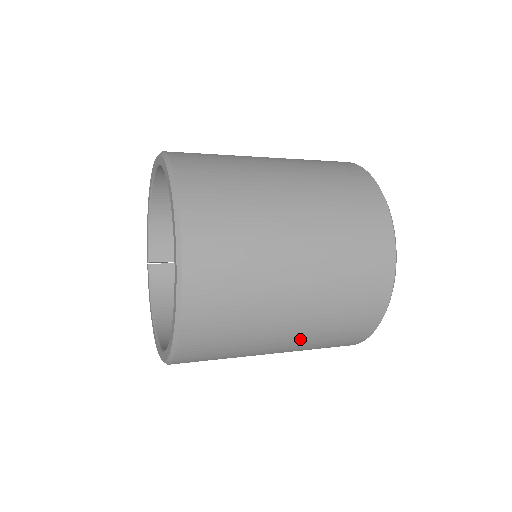
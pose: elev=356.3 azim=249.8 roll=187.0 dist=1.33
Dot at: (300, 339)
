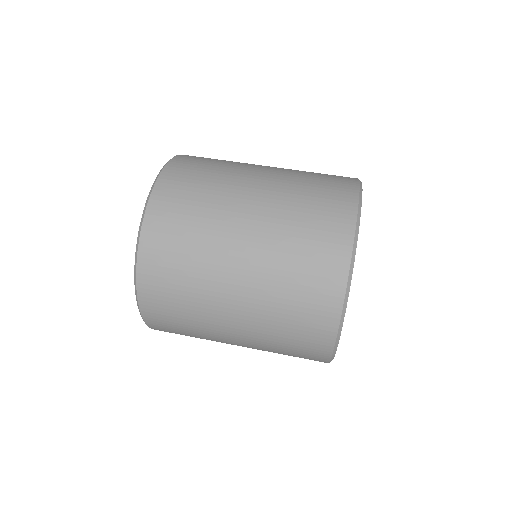
Dot at: (253, 348)
